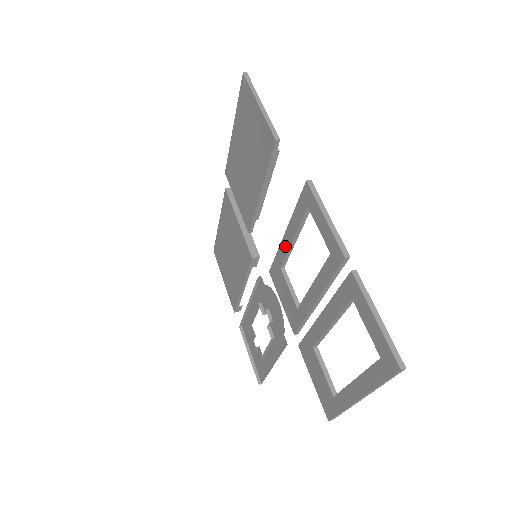
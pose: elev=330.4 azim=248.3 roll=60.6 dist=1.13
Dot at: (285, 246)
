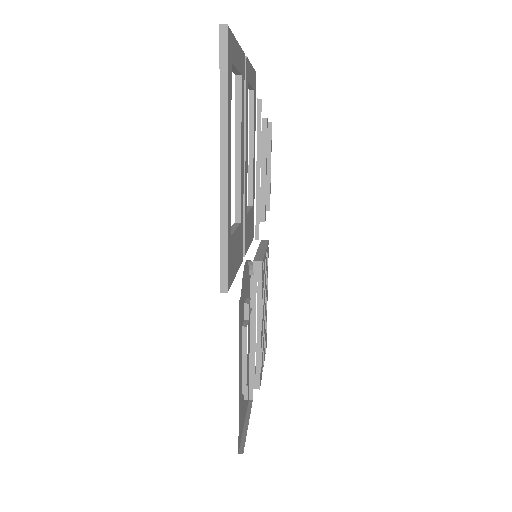
Dot at: (249, 171)
